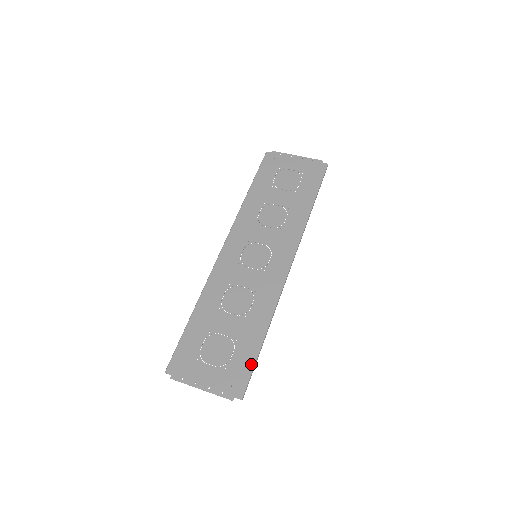
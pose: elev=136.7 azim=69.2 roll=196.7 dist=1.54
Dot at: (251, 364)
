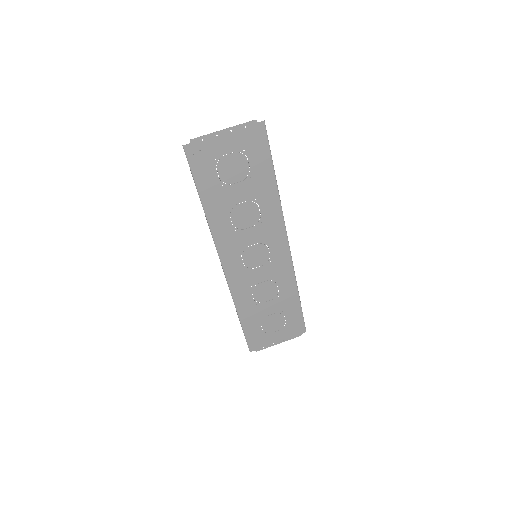
Dot at: (301, 316)
